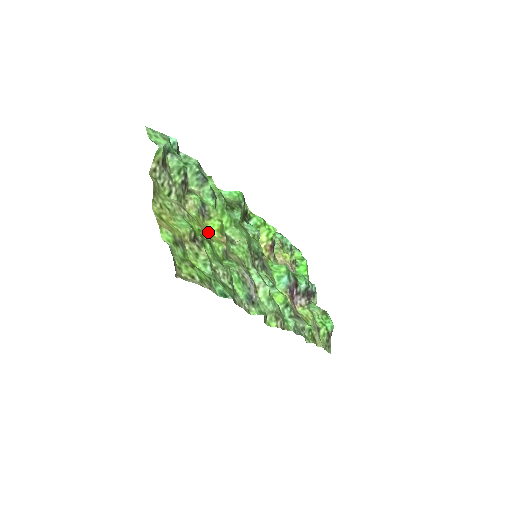
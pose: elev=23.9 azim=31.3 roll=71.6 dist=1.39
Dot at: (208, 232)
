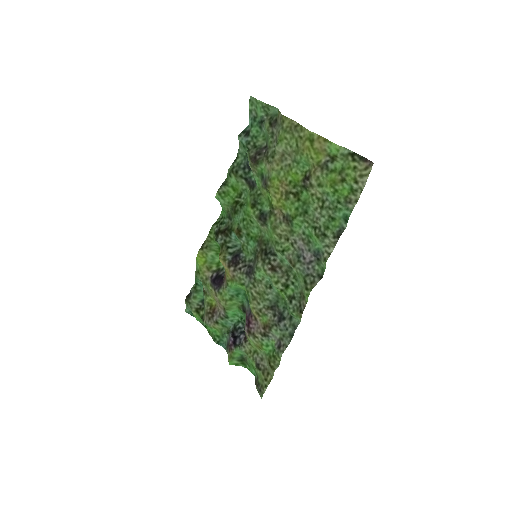
Dot at: (277, 195)
